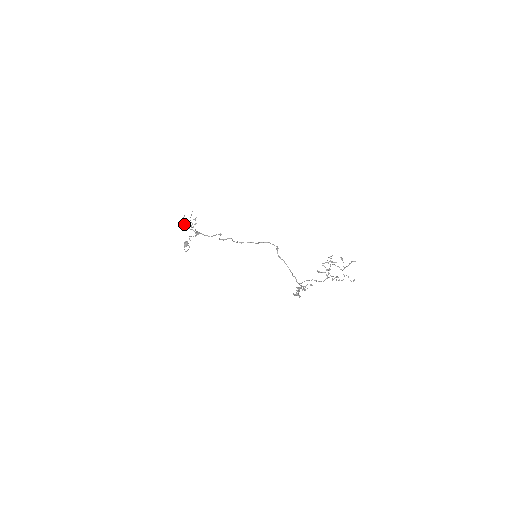
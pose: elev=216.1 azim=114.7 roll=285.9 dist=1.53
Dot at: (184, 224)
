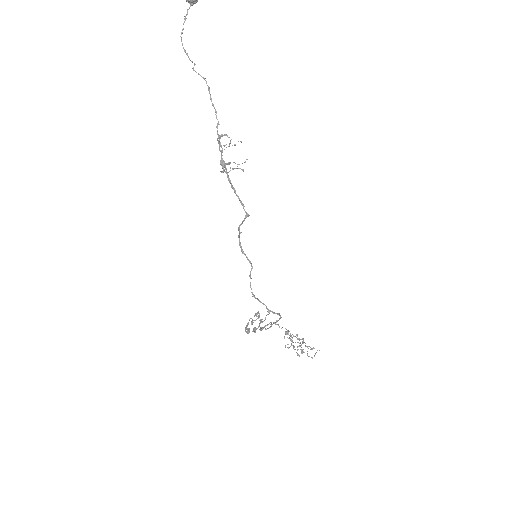
Dot at: (218, 138)
